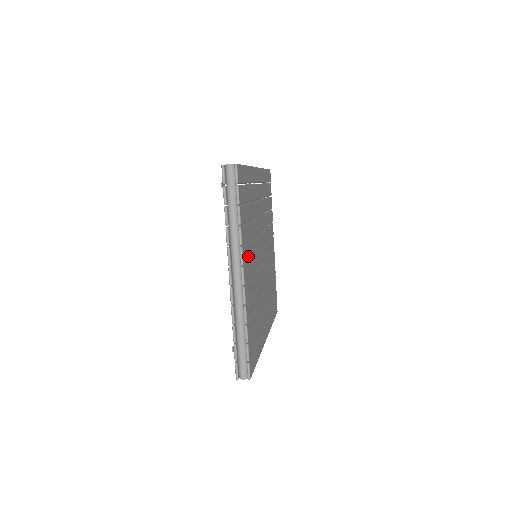
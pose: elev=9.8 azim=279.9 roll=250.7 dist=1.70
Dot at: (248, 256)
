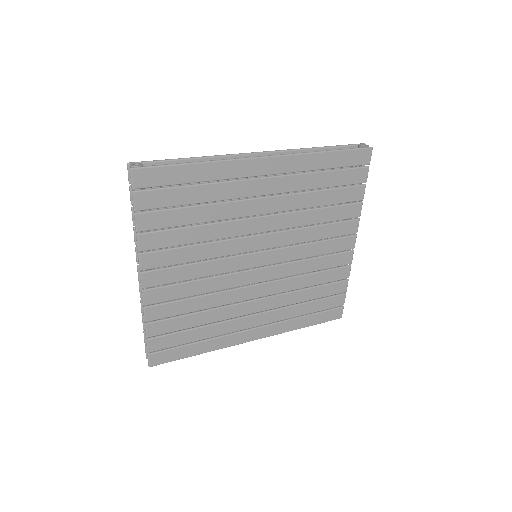
Dot at: (171, 261)
